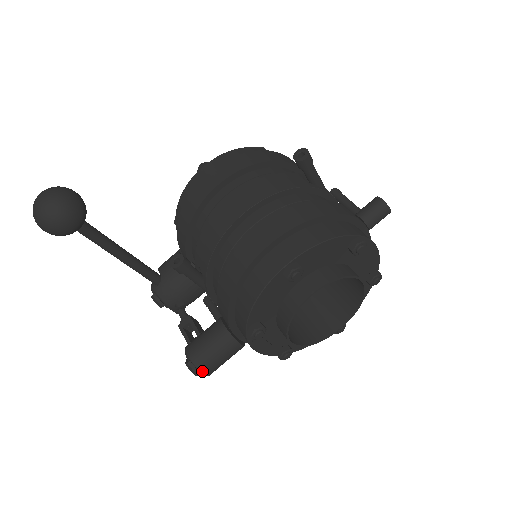
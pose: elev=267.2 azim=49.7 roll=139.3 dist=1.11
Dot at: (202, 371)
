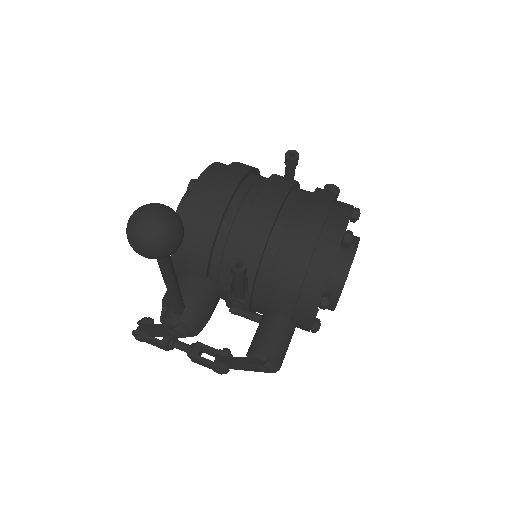
Dot at: (280, 365)
